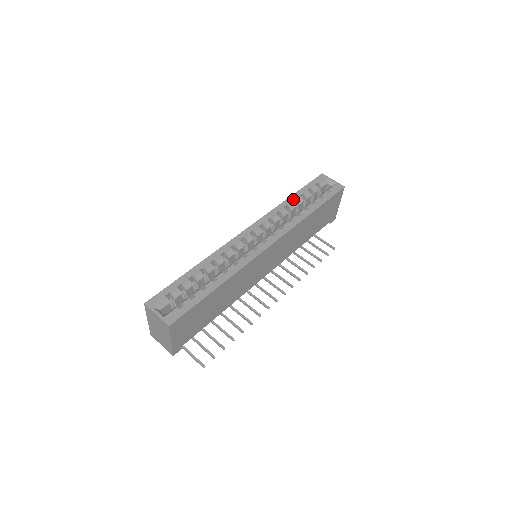
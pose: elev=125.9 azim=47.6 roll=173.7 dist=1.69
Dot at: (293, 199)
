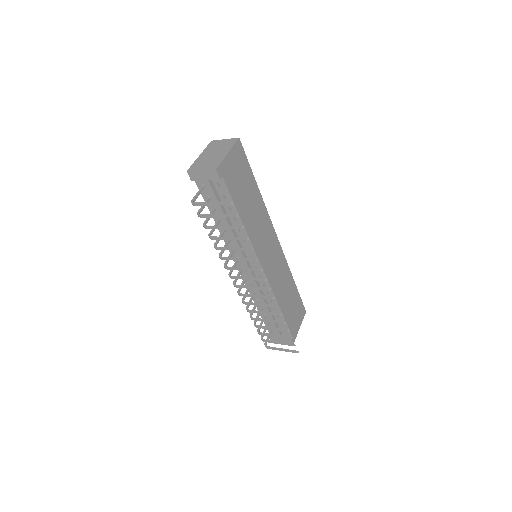
Dot at: occluded
